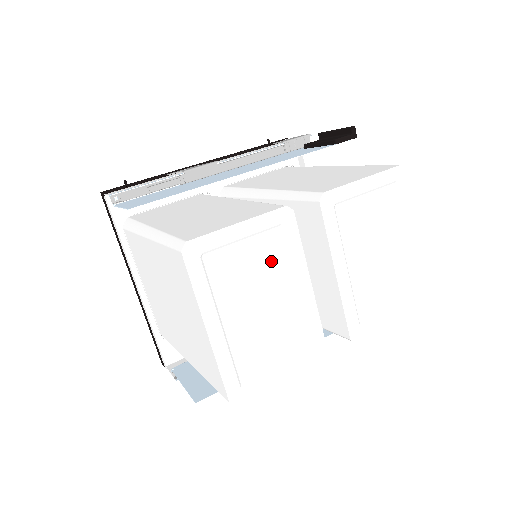
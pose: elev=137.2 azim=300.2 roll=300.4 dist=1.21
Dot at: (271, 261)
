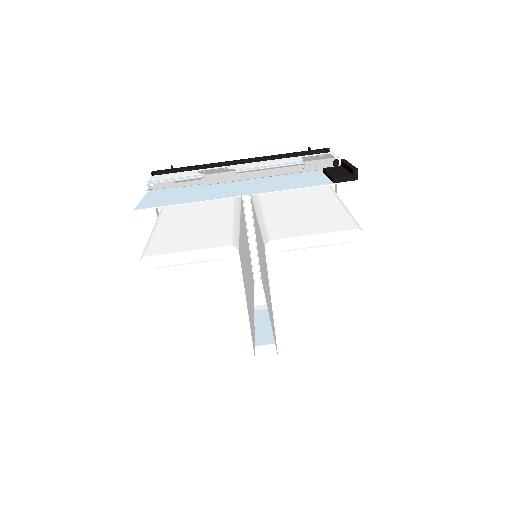
Dot at: (213, 284)
